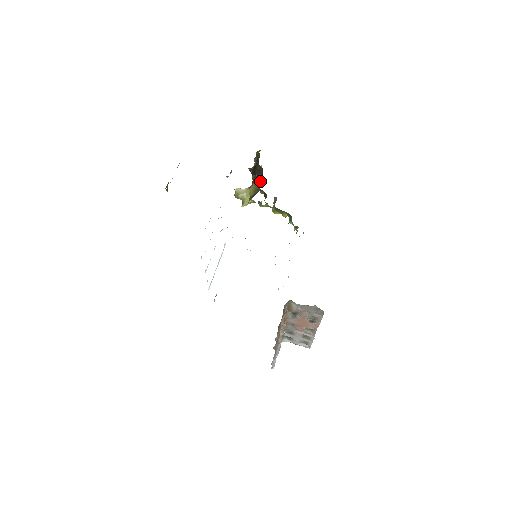
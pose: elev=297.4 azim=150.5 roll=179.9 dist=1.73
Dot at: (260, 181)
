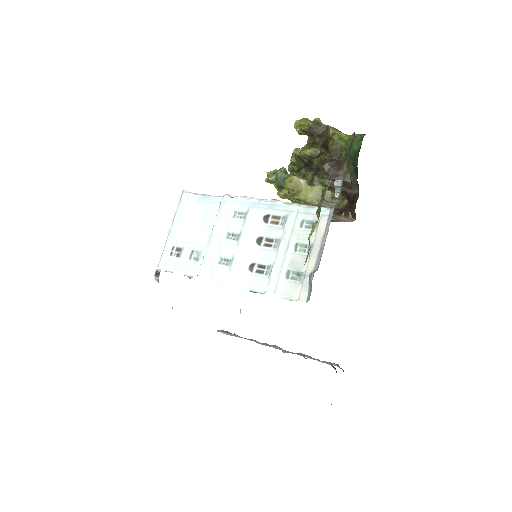
Dot at: occluded
